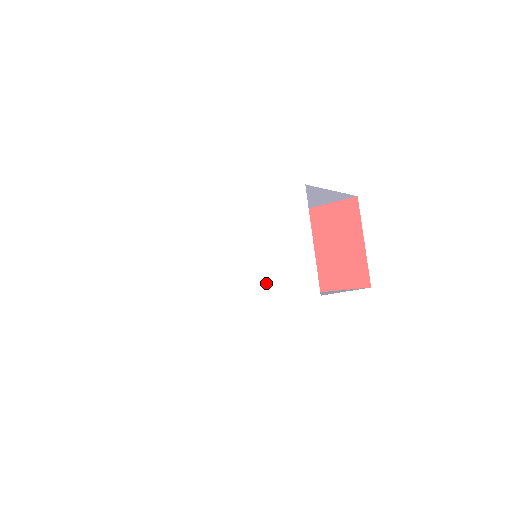
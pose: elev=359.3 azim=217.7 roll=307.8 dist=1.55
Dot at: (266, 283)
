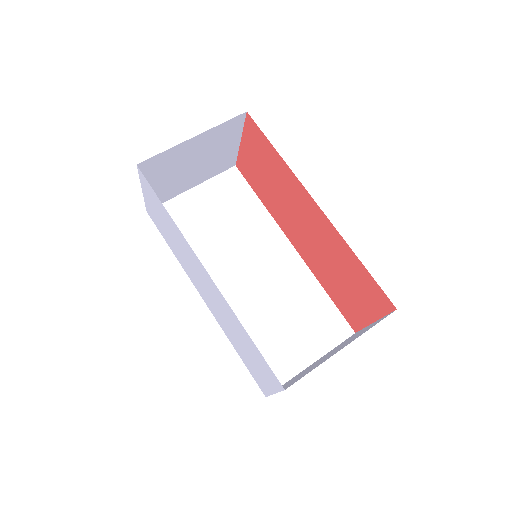
Dot at: (233, 342)
